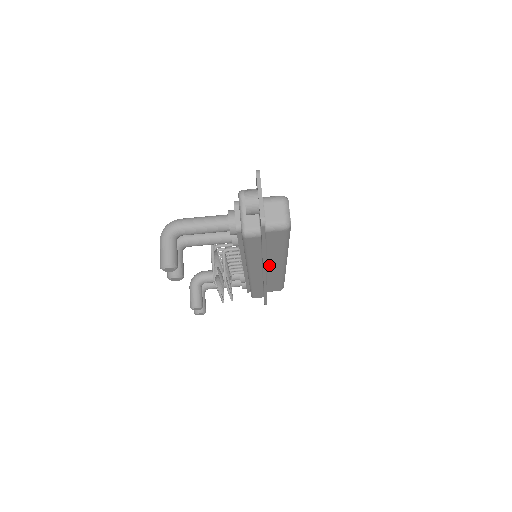
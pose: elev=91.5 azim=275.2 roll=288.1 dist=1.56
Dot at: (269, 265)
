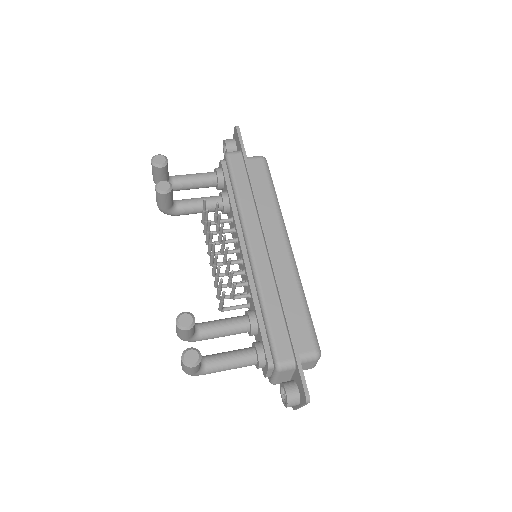
Dot at: (270, 240)
